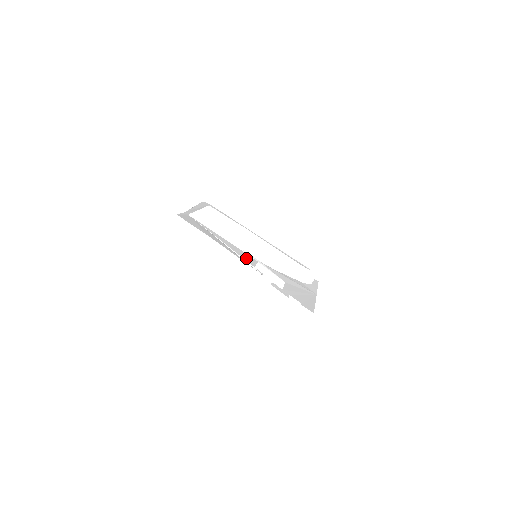
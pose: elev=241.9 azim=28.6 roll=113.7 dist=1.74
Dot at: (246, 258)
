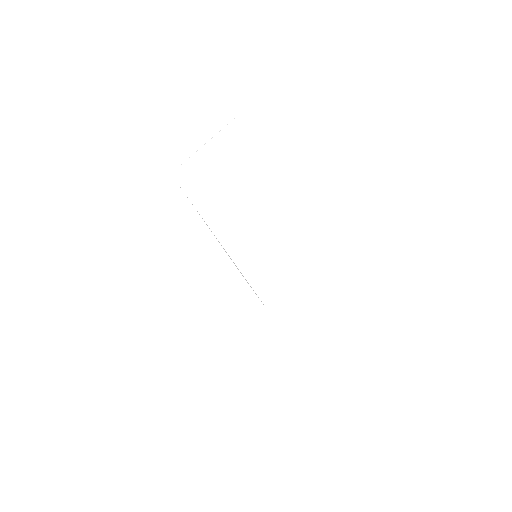
Dot at: (218, 273)
